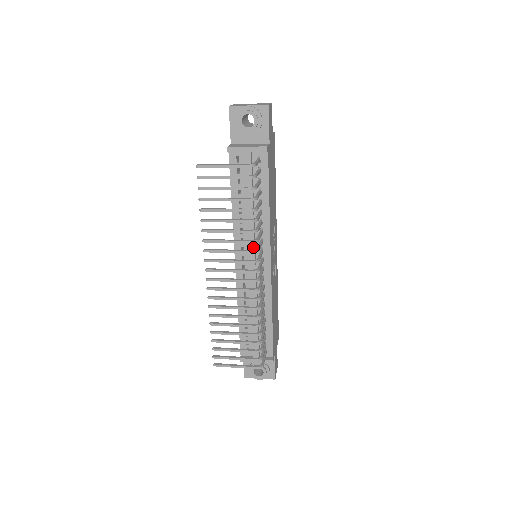
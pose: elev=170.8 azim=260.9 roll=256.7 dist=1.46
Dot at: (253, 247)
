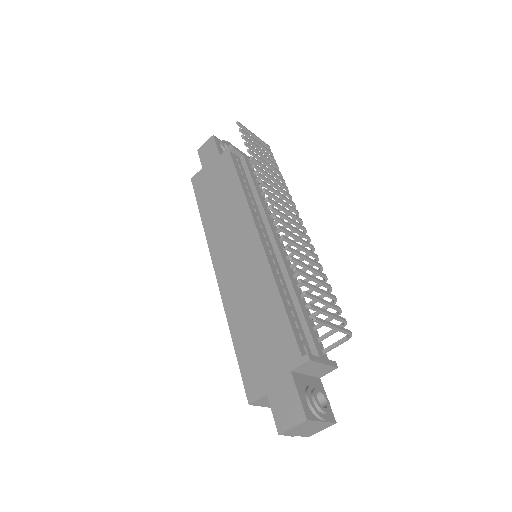
Dot at: (272, 223)
